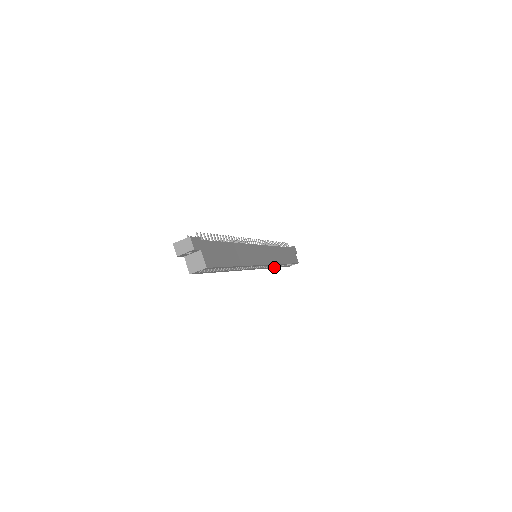
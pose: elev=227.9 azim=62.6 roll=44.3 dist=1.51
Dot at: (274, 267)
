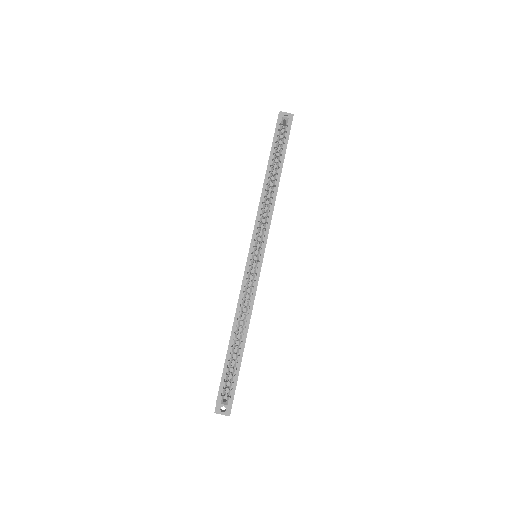
Dot at: (235, 325)
